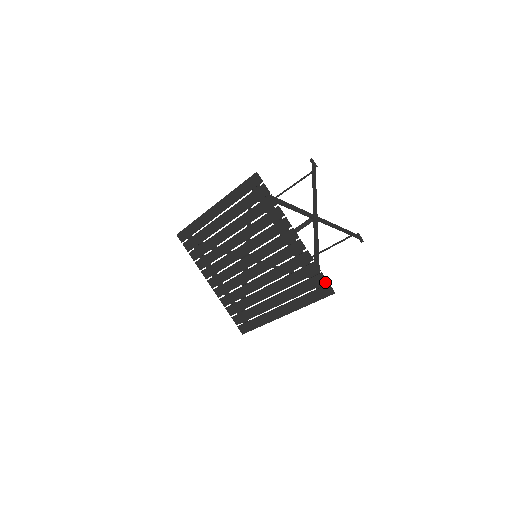
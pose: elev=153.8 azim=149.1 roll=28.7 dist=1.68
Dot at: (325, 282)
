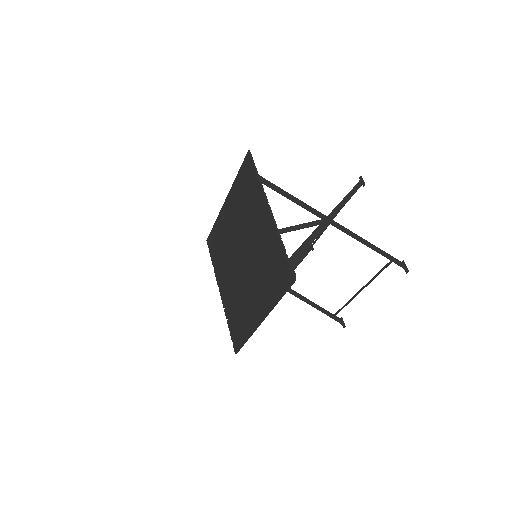
Dot at: (288, 266)
